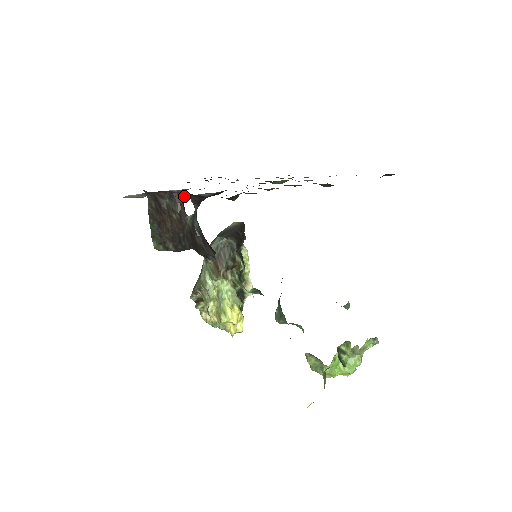
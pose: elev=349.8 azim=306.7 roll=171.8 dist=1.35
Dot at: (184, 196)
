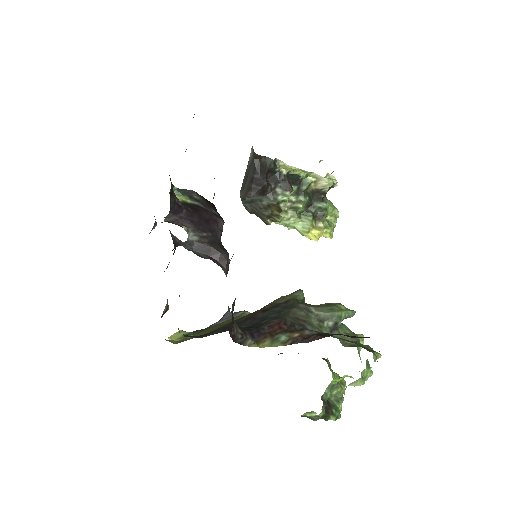
Dot at: (176, 207)
